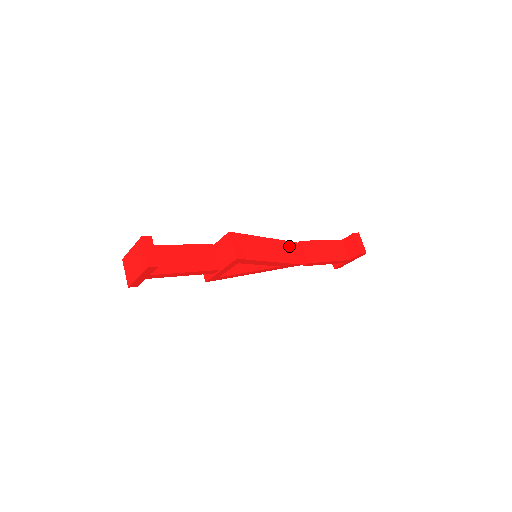
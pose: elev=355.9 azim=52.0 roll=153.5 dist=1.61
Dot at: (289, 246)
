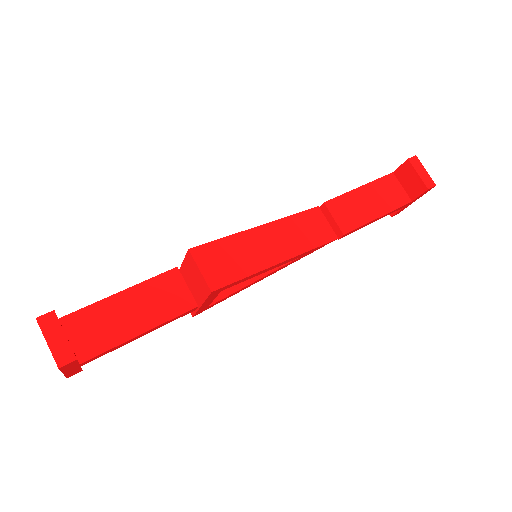
Dot at: (306, 219)
